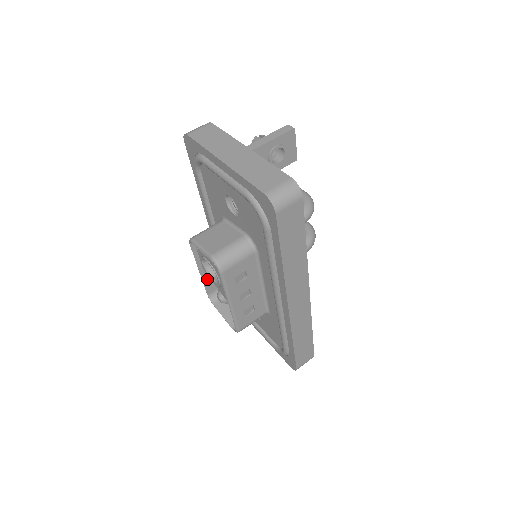
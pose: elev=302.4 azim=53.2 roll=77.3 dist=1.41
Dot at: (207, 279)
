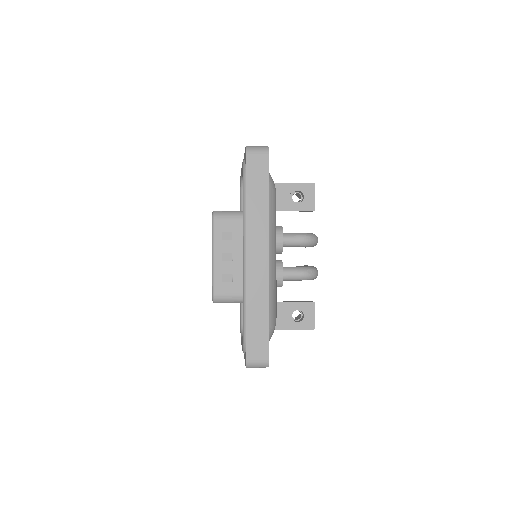
Dot at: occluded
